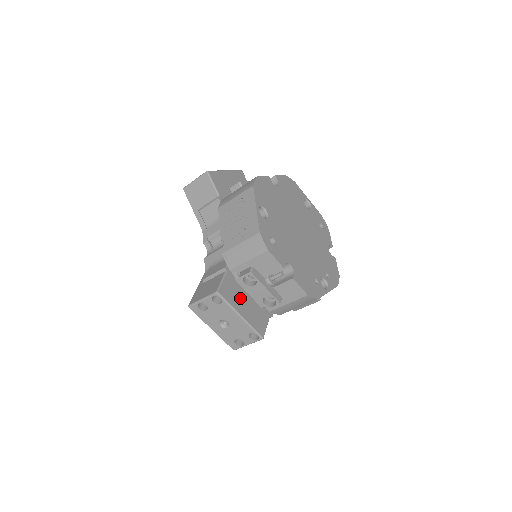
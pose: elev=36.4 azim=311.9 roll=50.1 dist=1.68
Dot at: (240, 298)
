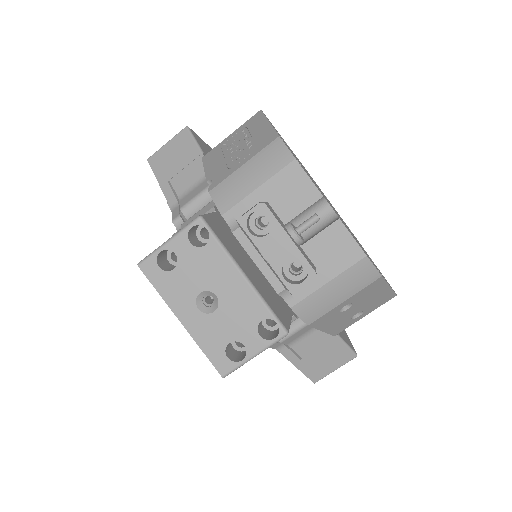
Dot at: (241, 255)
